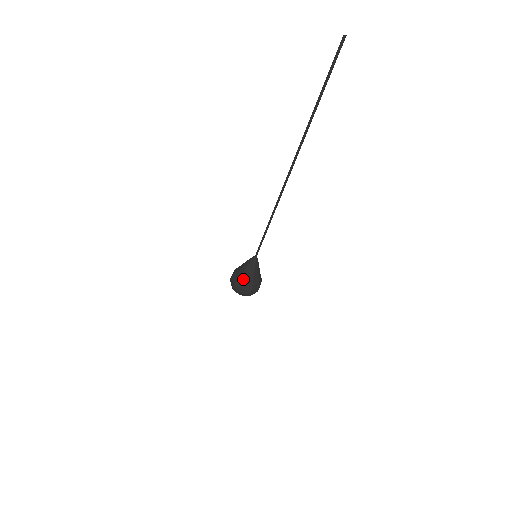
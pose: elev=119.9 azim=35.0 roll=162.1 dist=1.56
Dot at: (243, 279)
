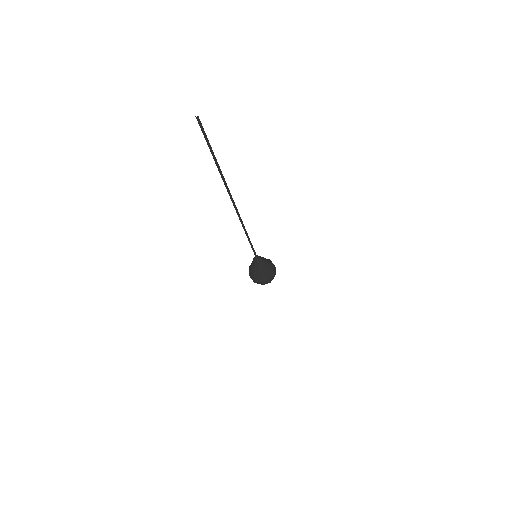
Dot at: occluded
